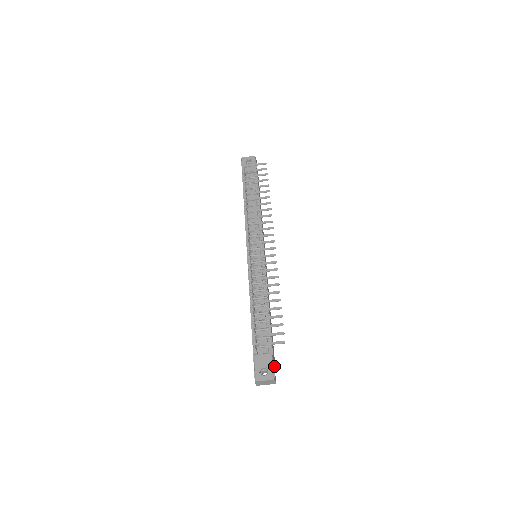
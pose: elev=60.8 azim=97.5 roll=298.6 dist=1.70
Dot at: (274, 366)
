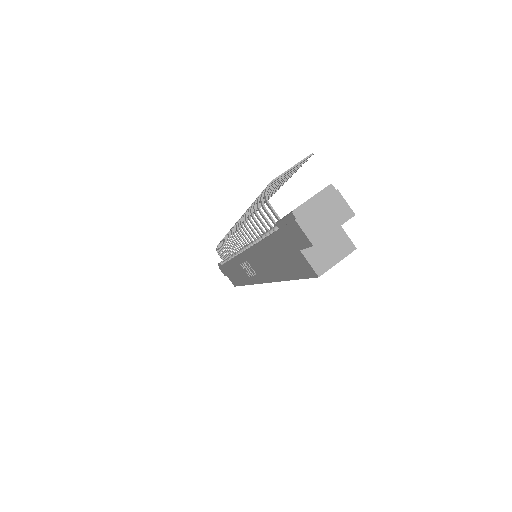
Dot at: occluded
